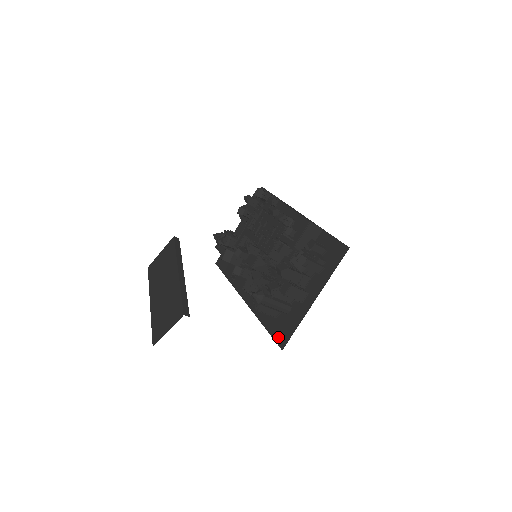
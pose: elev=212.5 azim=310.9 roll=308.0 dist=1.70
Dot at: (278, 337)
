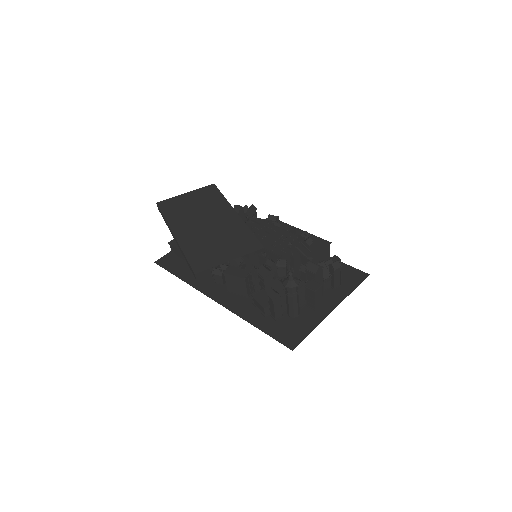
Dot at: (283, 338)
